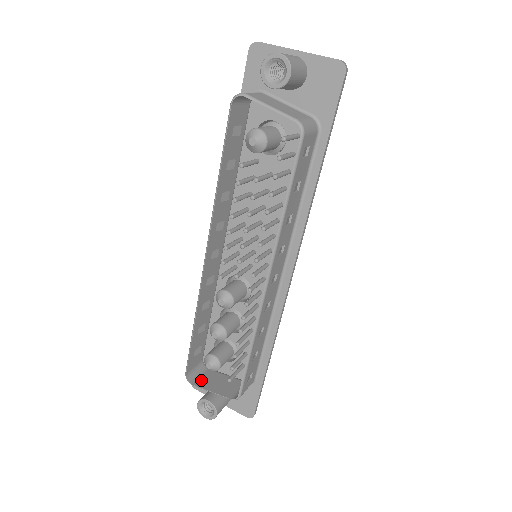
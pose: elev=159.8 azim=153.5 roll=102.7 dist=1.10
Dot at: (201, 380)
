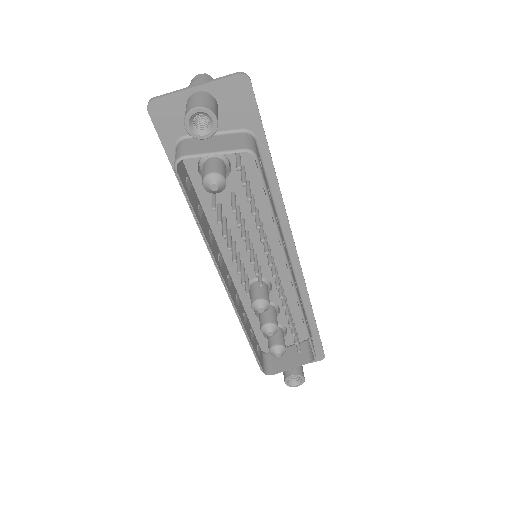
Dot at: (275, 366)
